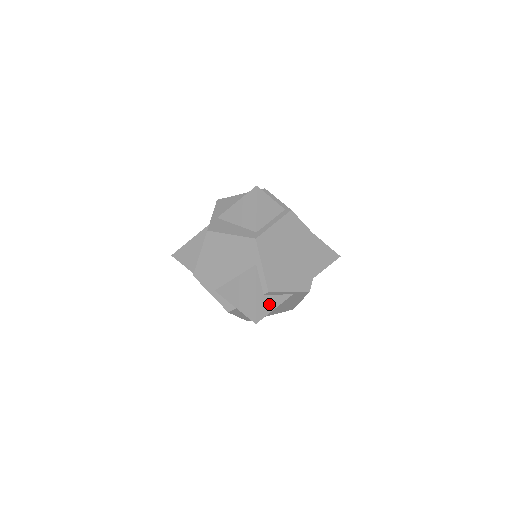
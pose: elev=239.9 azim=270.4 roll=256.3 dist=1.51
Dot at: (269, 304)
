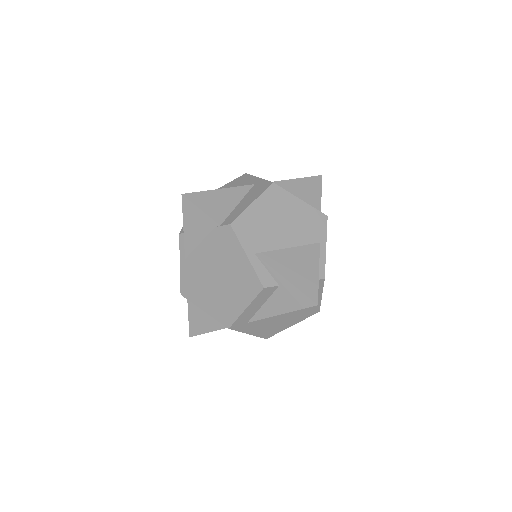
Dot at: occluded
